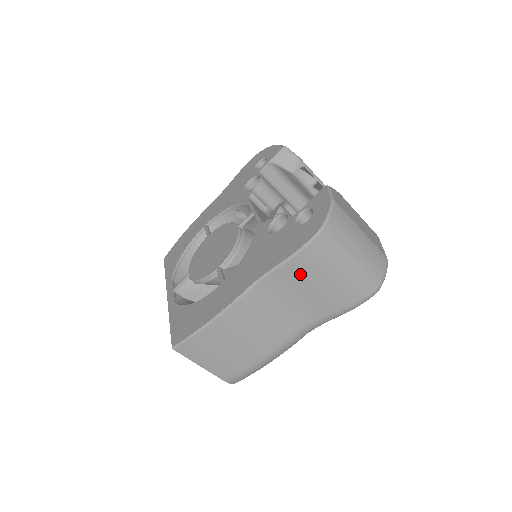
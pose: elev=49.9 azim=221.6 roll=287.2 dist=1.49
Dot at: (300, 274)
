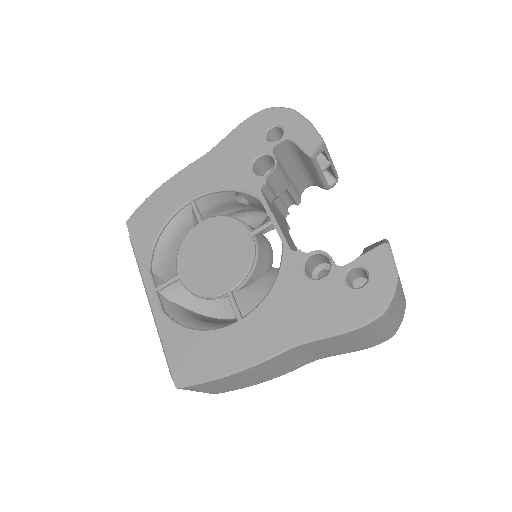
Dot at: (340, 340)
